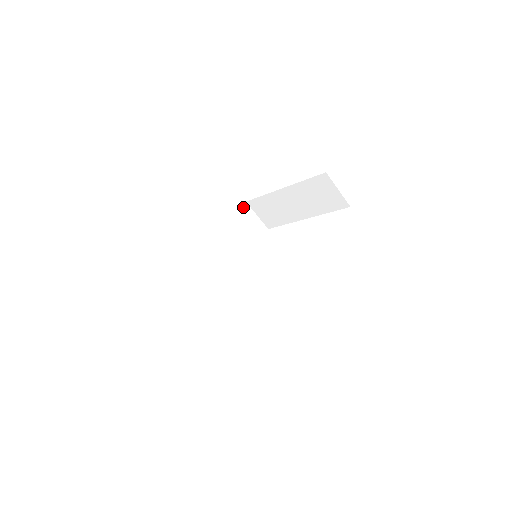
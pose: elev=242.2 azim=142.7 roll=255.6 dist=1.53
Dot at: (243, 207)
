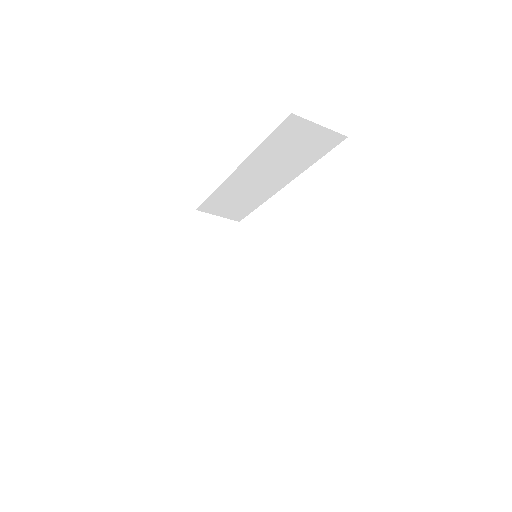
Dot at: (287, 120)
